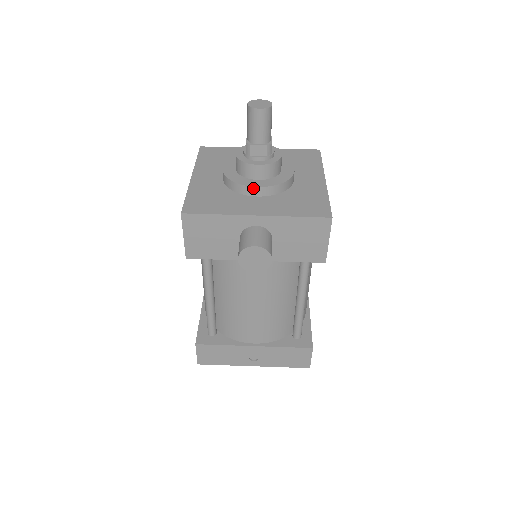
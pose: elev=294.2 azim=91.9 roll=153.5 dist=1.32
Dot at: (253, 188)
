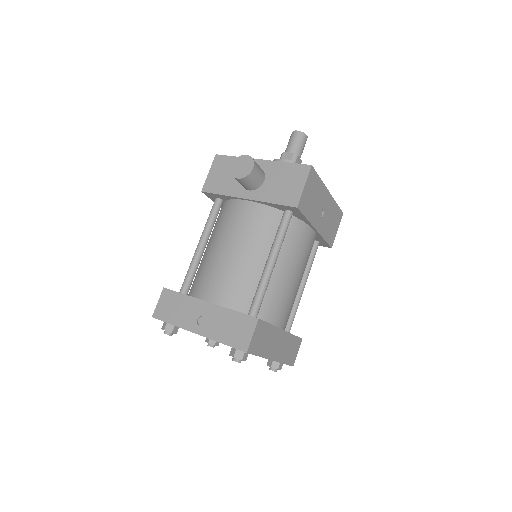
Dot at: occluded
